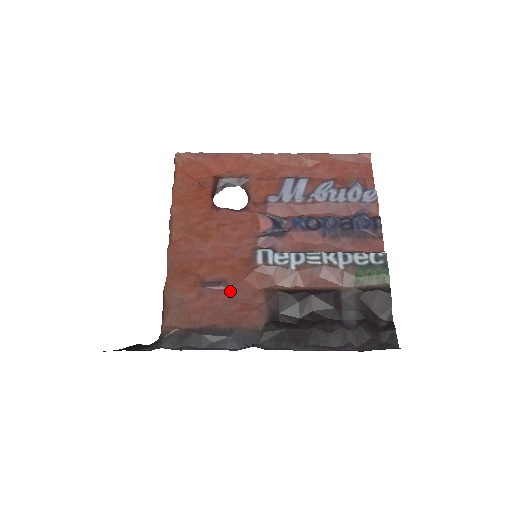
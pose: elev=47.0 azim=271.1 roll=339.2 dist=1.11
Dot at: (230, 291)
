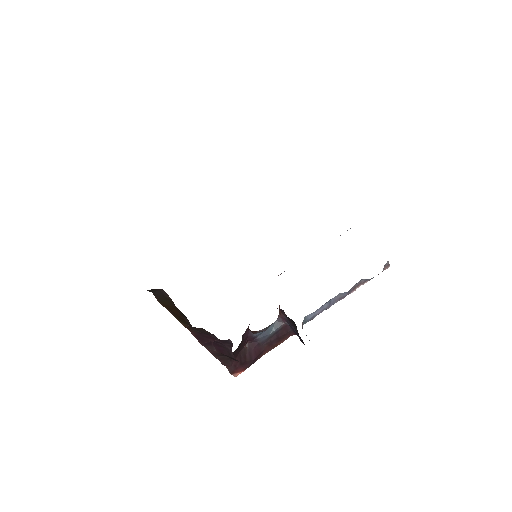
Dot at: occluded
